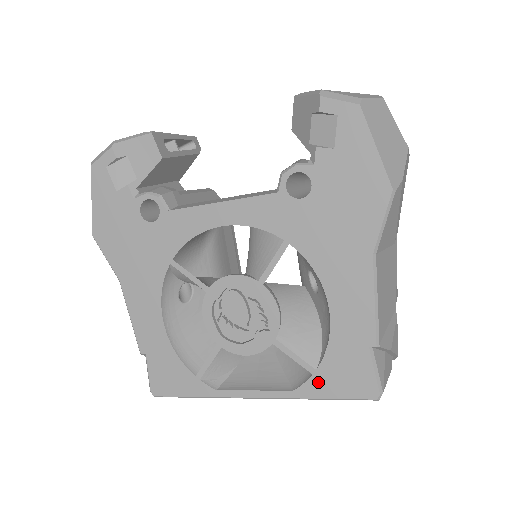
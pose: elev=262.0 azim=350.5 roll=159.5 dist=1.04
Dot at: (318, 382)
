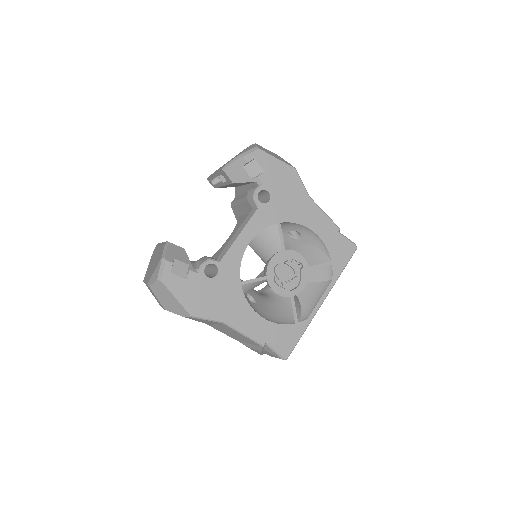
Dot at: (336, 265)
